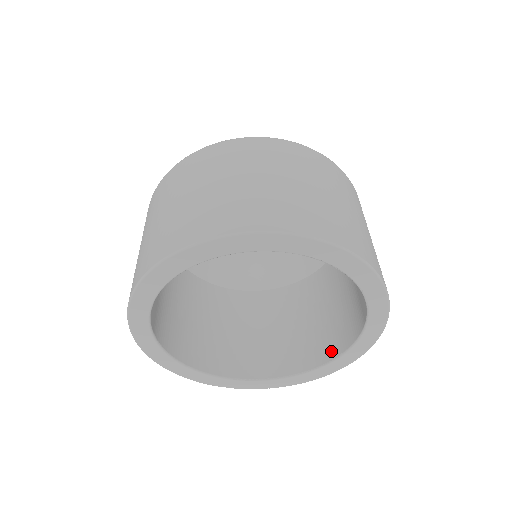
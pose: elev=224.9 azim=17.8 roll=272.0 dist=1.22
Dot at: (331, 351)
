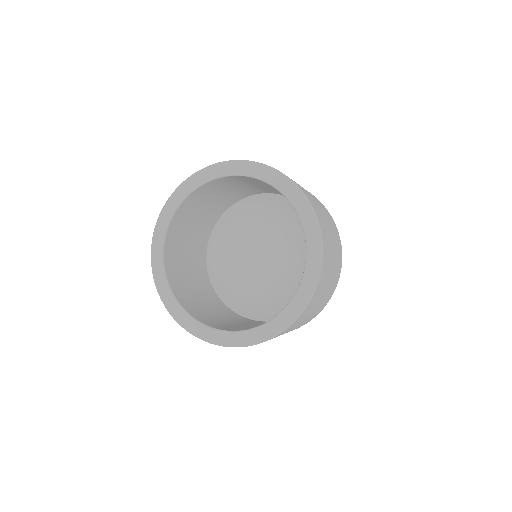
Dot at: occluded
